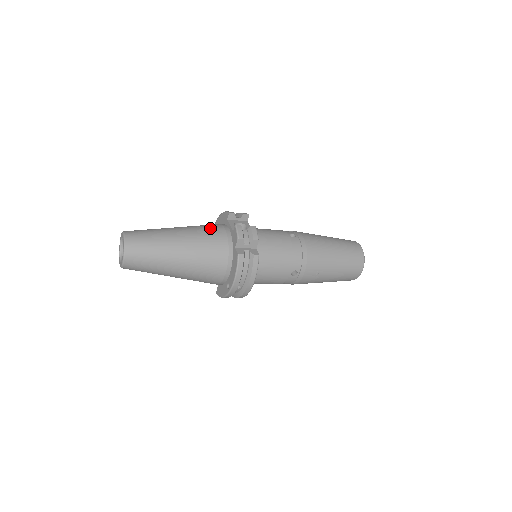
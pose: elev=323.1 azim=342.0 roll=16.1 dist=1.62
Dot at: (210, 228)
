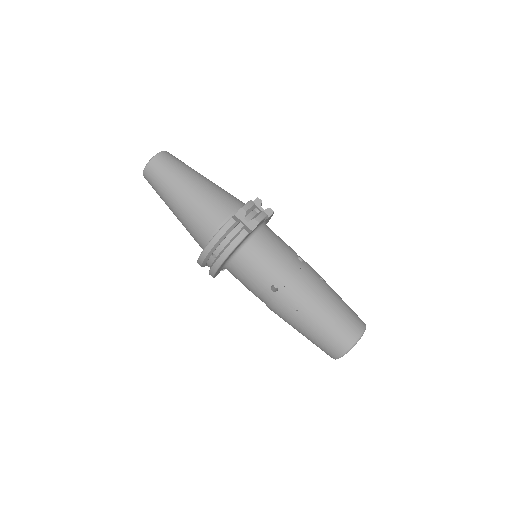
Dot at: (232, 195)
